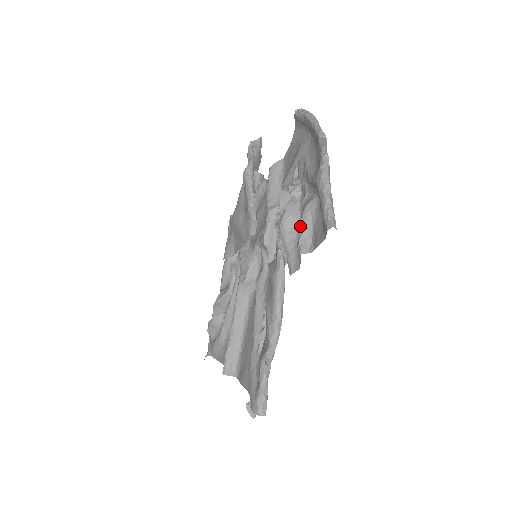
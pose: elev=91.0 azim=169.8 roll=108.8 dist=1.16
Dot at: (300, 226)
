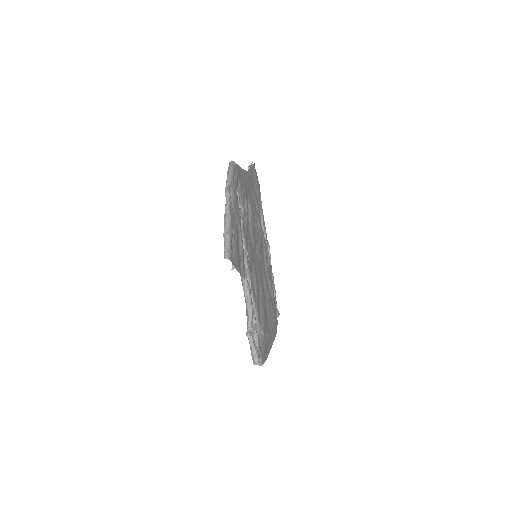
Dot at: occluded
